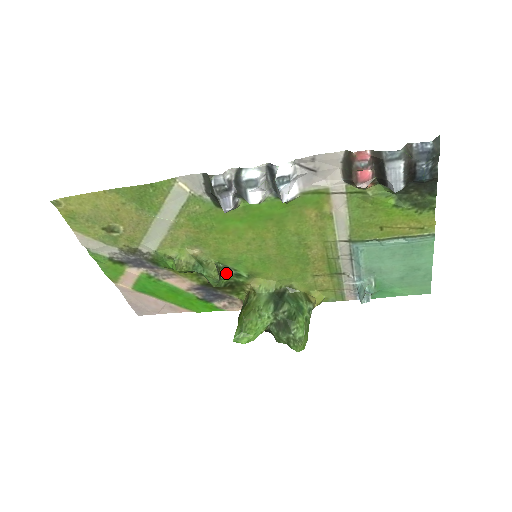
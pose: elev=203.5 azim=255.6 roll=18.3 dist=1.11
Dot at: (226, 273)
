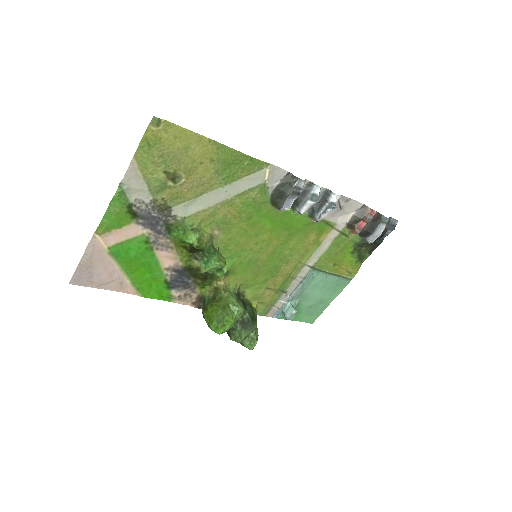
Dot at: occluded
